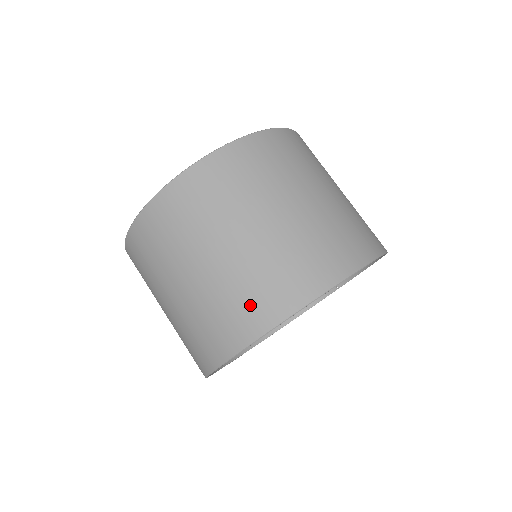
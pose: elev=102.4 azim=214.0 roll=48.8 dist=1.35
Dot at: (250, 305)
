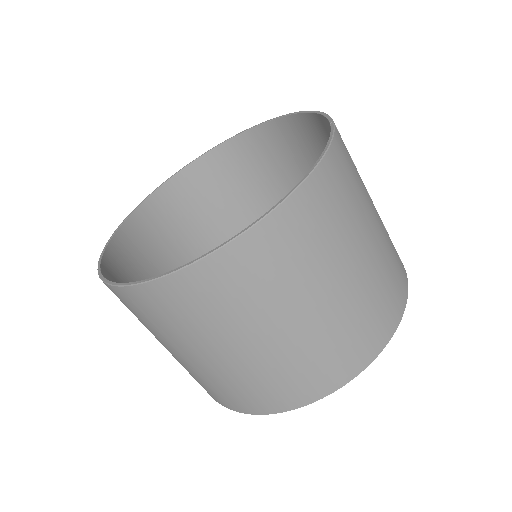
Dot at: occluded
